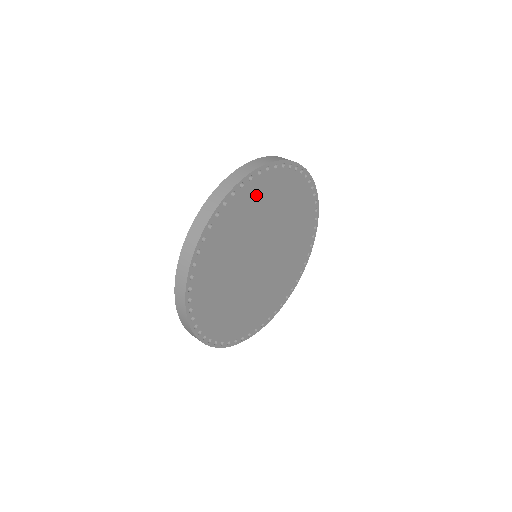
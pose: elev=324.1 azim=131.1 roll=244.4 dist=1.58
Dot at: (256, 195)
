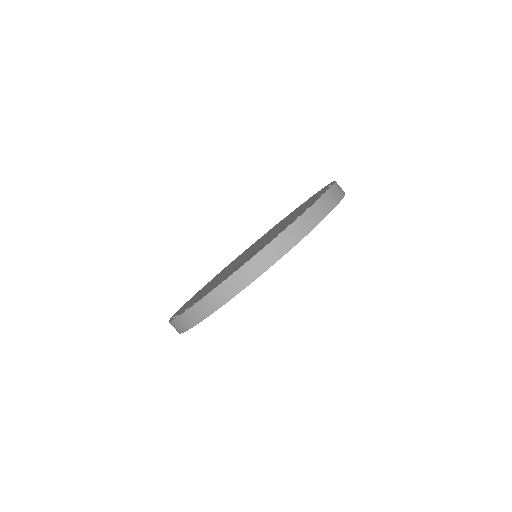
Dot at: occluded
